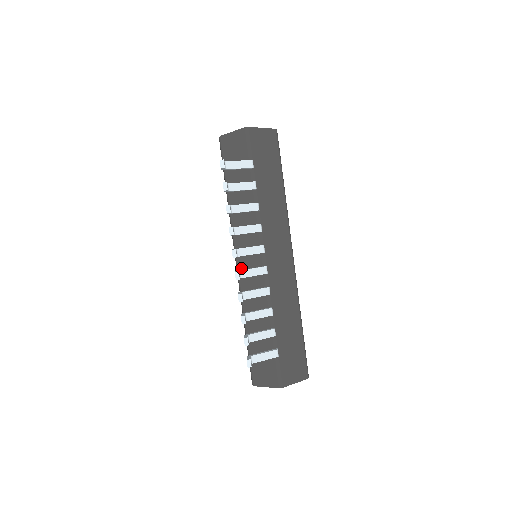
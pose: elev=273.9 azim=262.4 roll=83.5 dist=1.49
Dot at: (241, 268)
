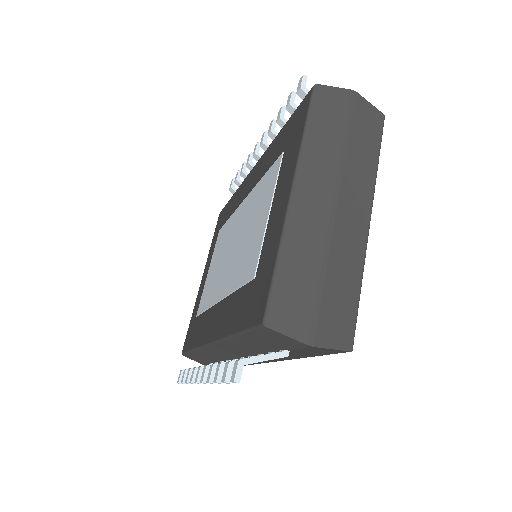
Dot at: (212, 348)
